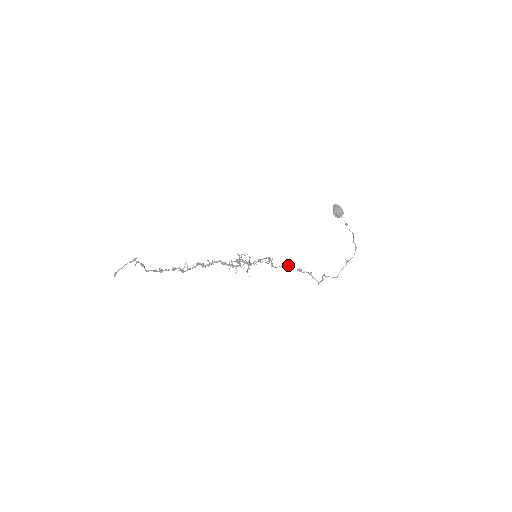
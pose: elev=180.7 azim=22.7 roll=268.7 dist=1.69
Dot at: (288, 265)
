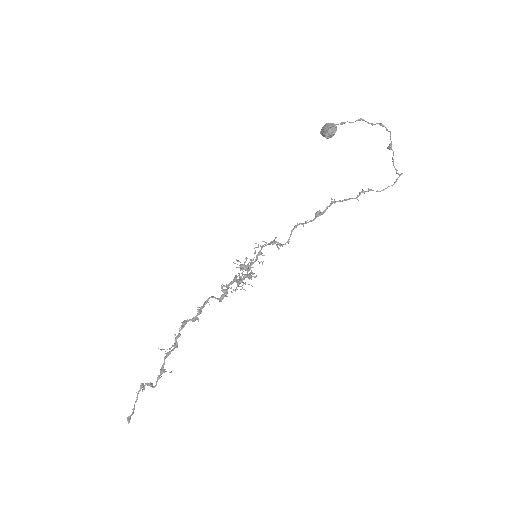
Dot at: (298, 224)
